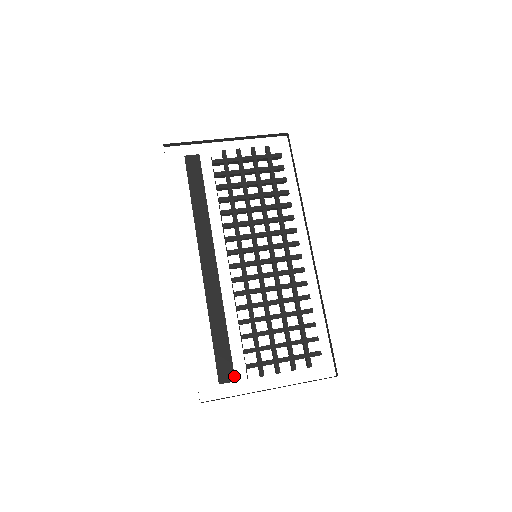
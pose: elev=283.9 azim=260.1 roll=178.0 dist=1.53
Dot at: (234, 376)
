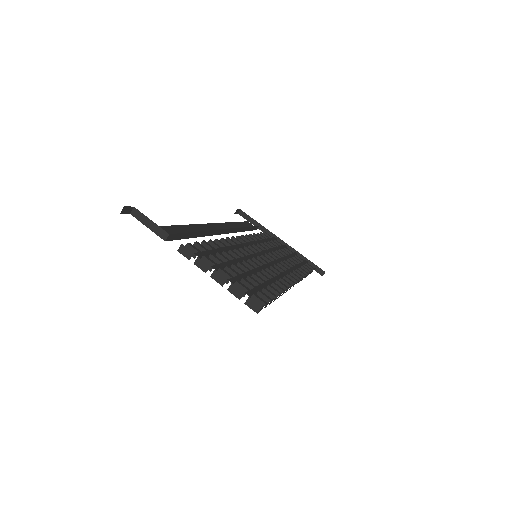
Dot at: (169, 238)
